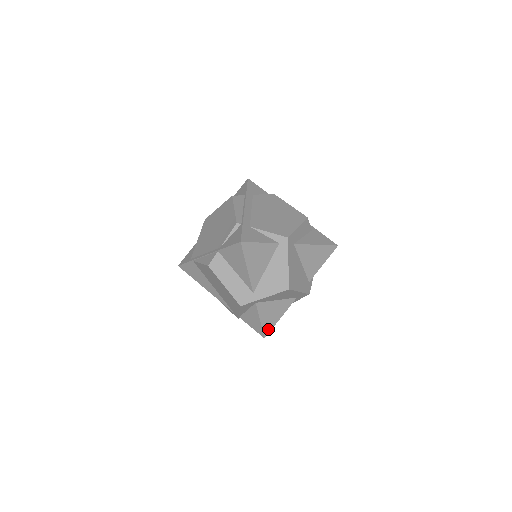
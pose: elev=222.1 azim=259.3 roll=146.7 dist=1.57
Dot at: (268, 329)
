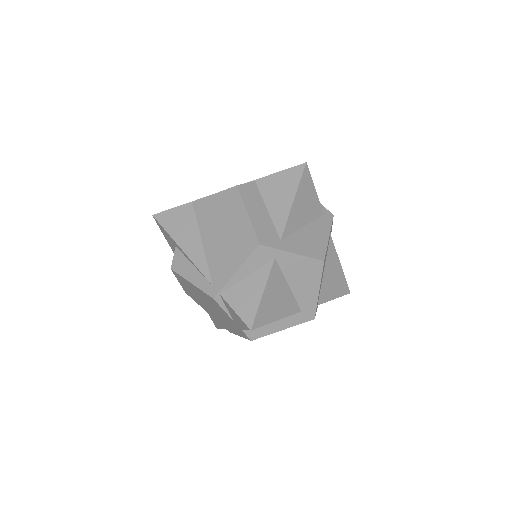
Dot at: (261, 320)
